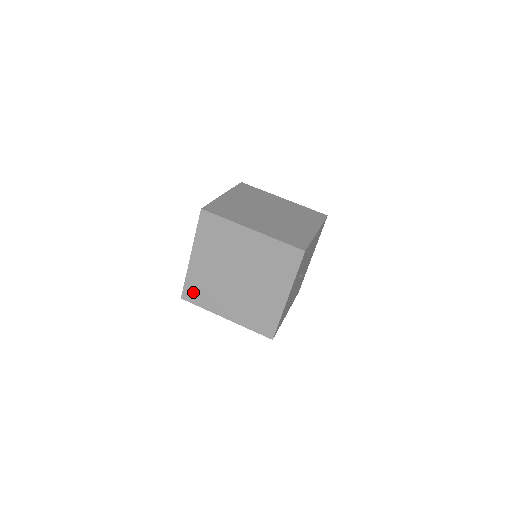
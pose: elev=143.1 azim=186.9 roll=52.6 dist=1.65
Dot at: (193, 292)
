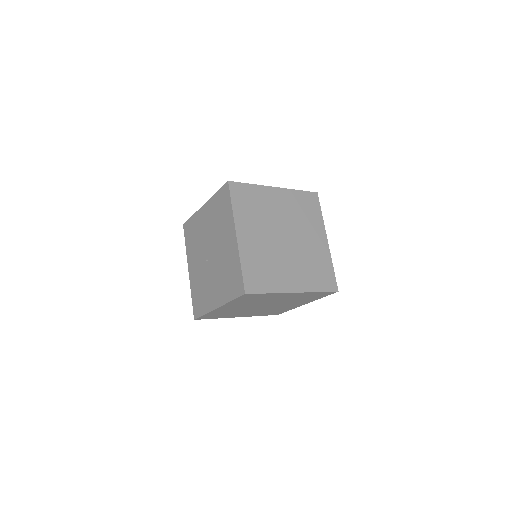
Dot at: (254, 278)
